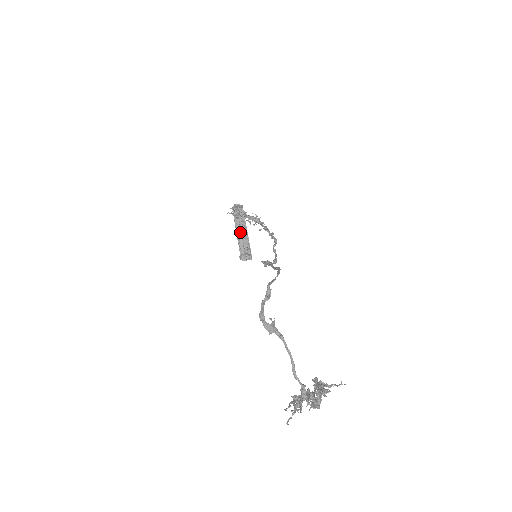
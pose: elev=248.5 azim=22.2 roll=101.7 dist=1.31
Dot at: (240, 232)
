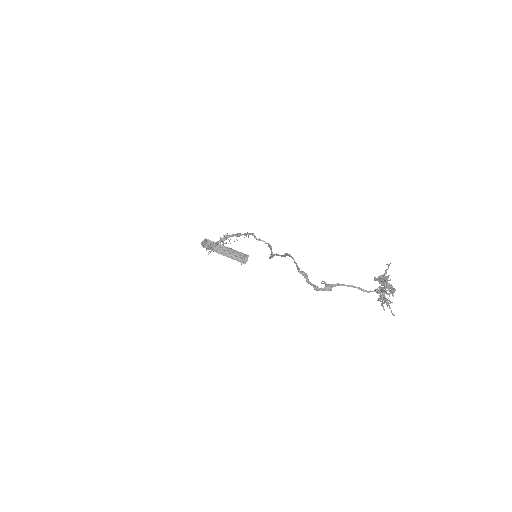
Dot at: (224, 252)
